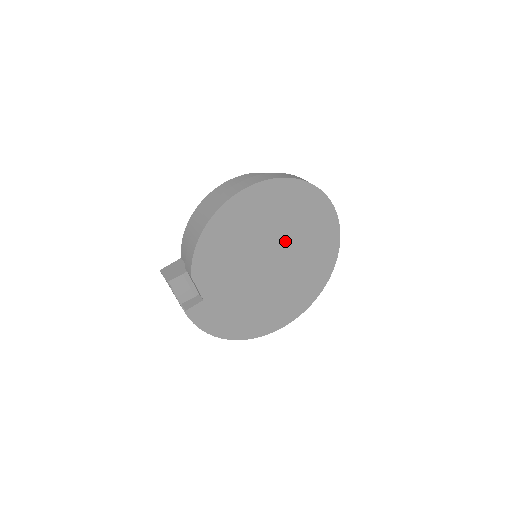
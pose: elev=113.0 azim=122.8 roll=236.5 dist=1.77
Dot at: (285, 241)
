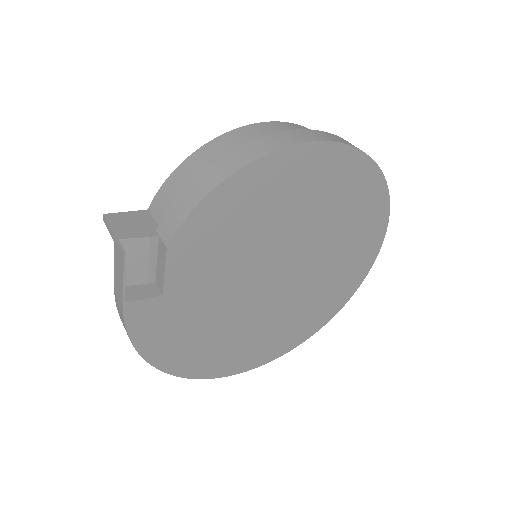
Dot at: (313, 251)
